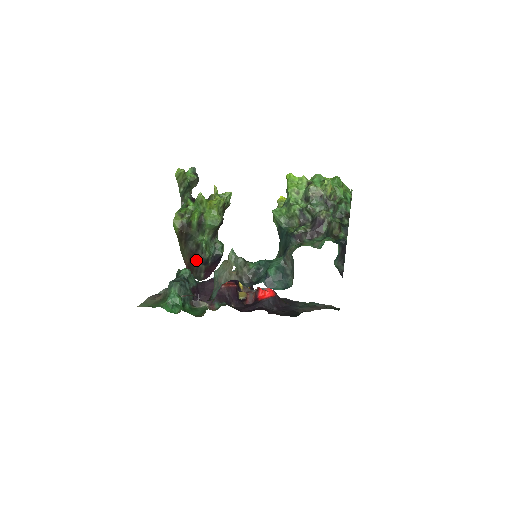
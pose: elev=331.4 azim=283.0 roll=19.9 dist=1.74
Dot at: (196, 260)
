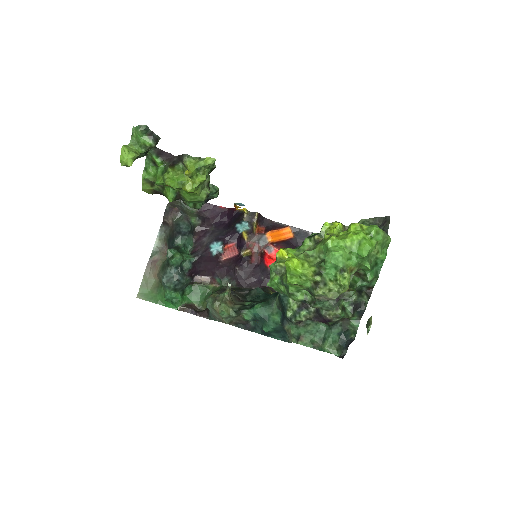
Dot at: occluded
